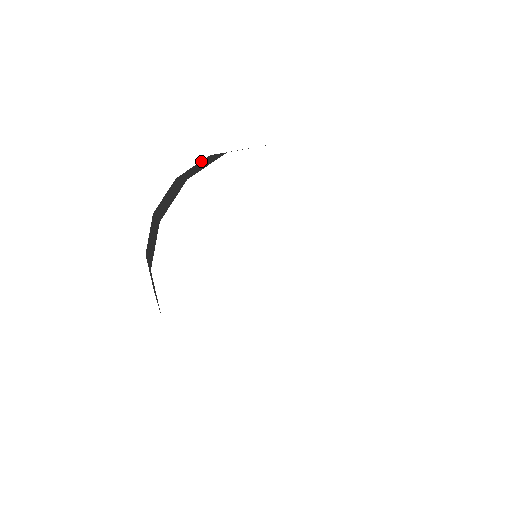
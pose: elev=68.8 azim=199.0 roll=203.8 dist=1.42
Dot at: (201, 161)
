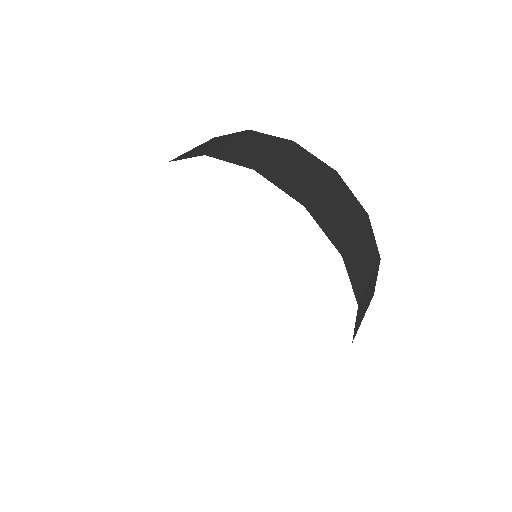
Dot at: (236, 132)
